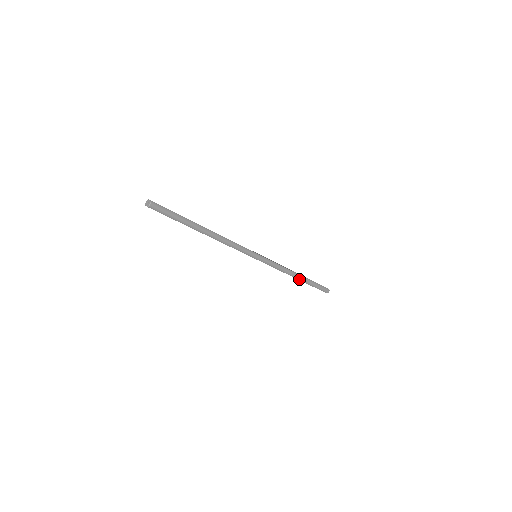
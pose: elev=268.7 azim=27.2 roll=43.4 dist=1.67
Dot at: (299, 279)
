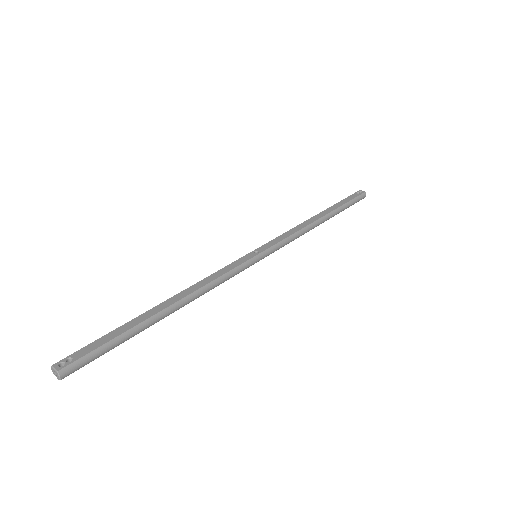
Dot at: (324, 221)
